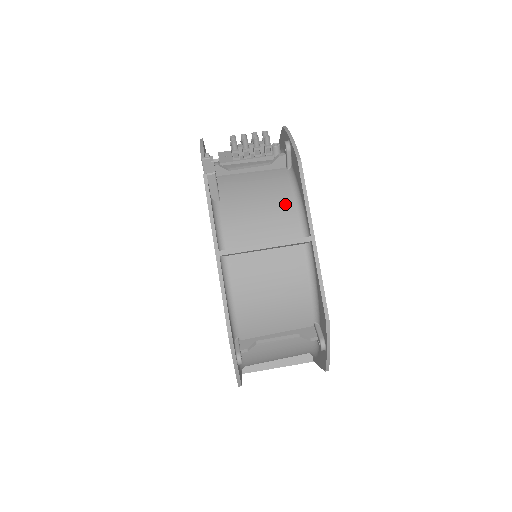
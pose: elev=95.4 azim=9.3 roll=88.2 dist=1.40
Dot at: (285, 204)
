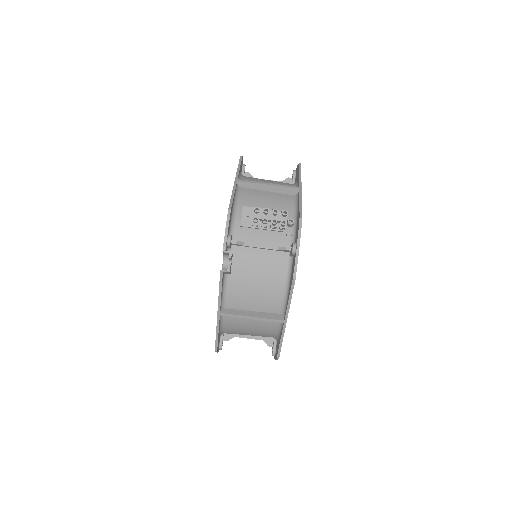
Dot at: (276, 290)
